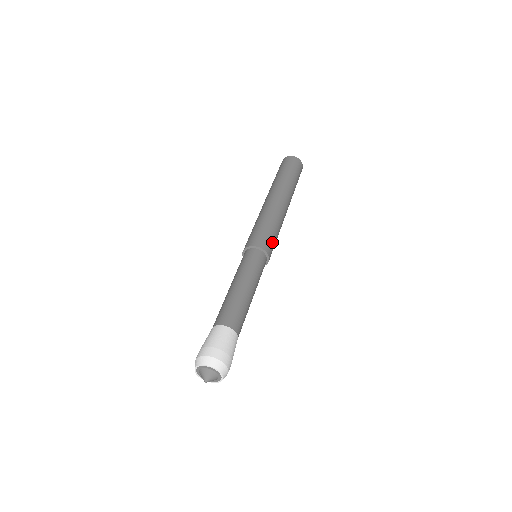
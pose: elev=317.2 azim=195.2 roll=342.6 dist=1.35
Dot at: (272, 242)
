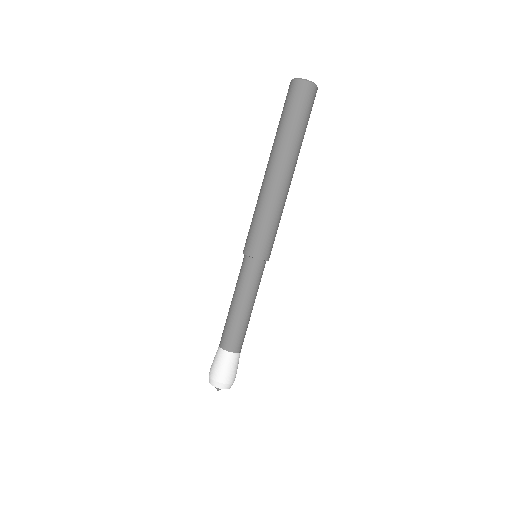
Dot at: (273, 243)
